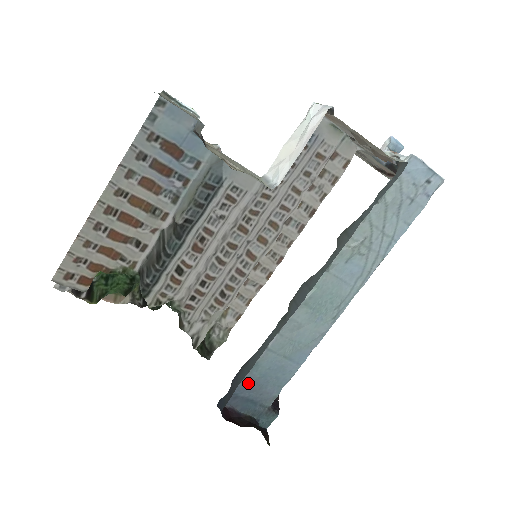
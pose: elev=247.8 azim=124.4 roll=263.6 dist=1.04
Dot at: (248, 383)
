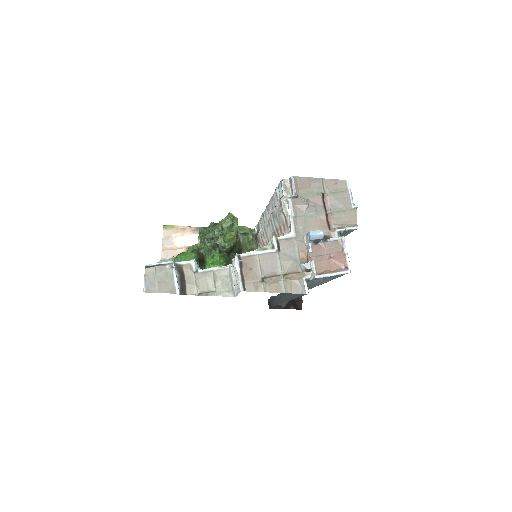
Dot at: occluded
